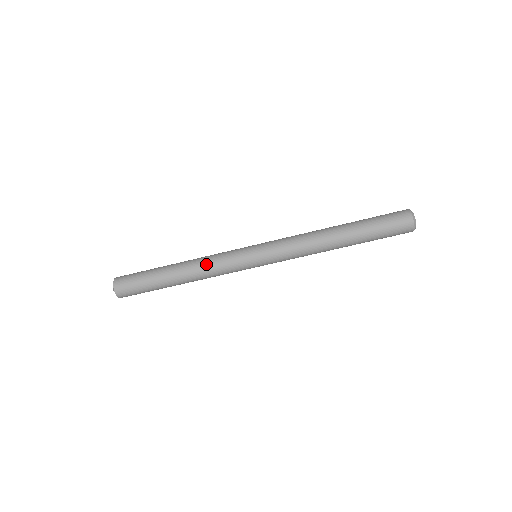
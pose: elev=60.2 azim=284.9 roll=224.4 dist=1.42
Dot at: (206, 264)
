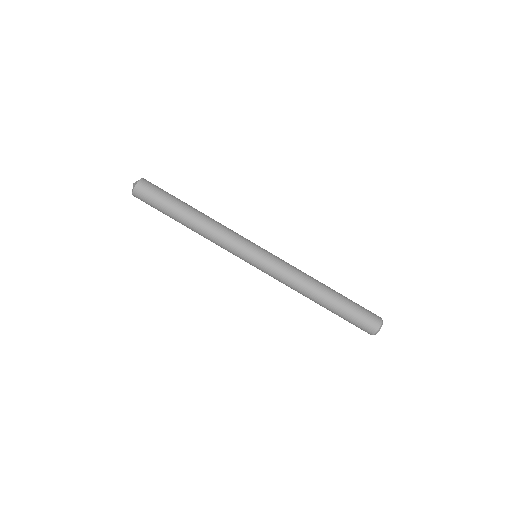
Dot at: (216, 233)
